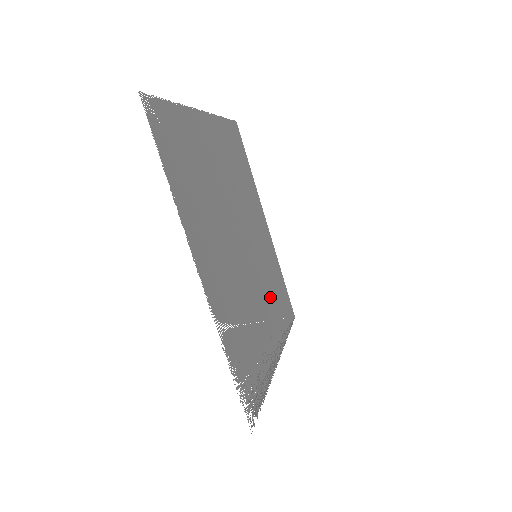
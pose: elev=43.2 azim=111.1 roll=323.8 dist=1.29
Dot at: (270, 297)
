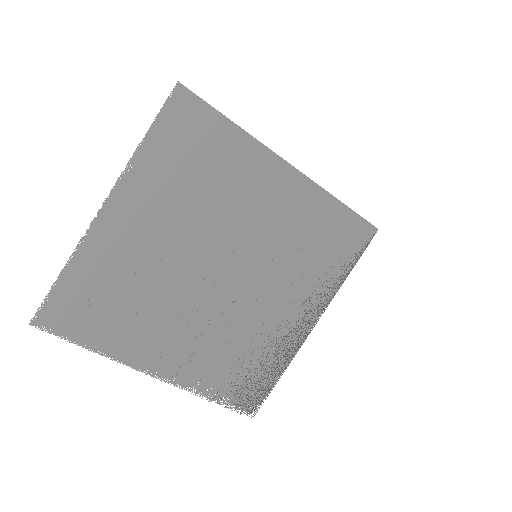
Dot at: (296, 273)
